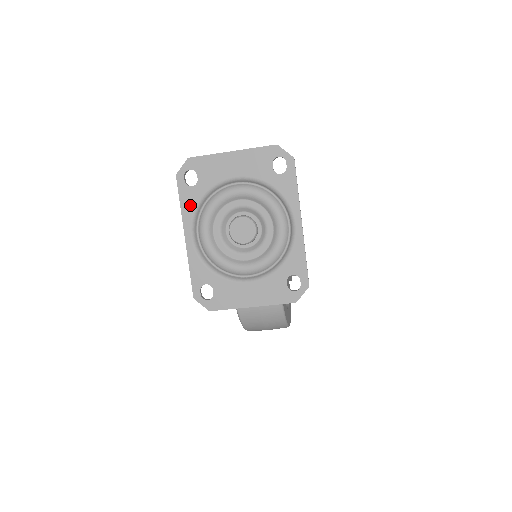
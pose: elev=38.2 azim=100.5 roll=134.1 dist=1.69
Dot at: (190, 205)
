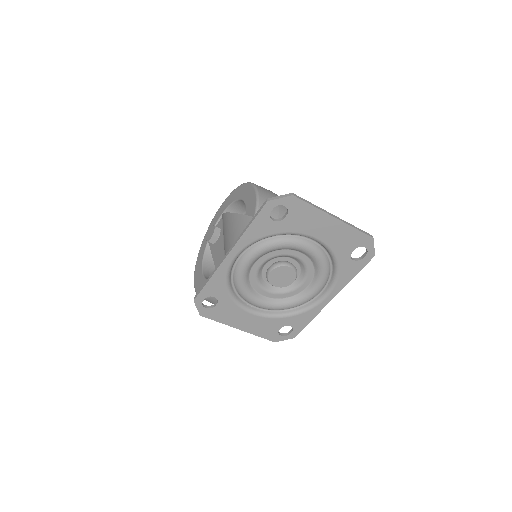
Dot at: (257, 234)
